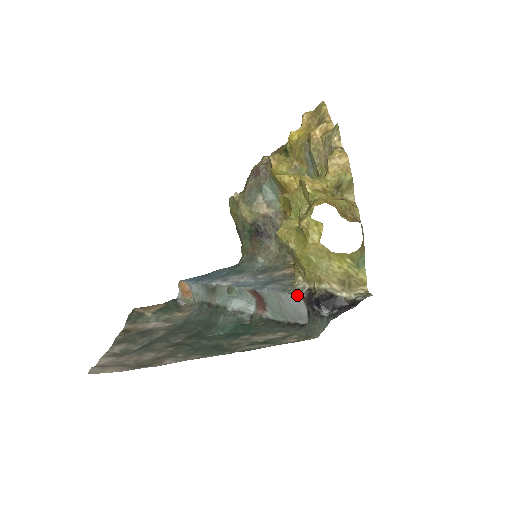
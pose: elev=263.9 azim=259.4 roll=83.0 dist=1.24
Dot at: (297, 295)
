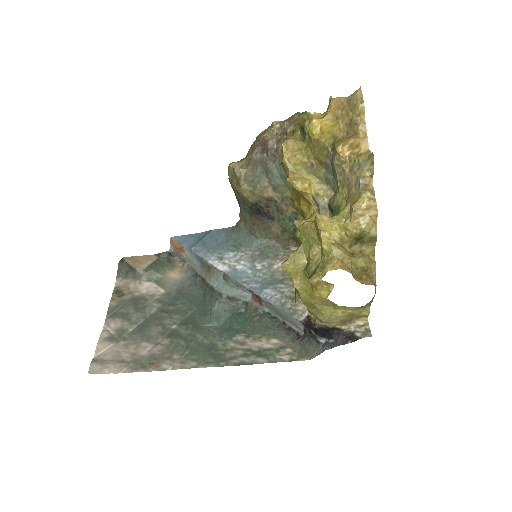
Dot at: (296, 319)
